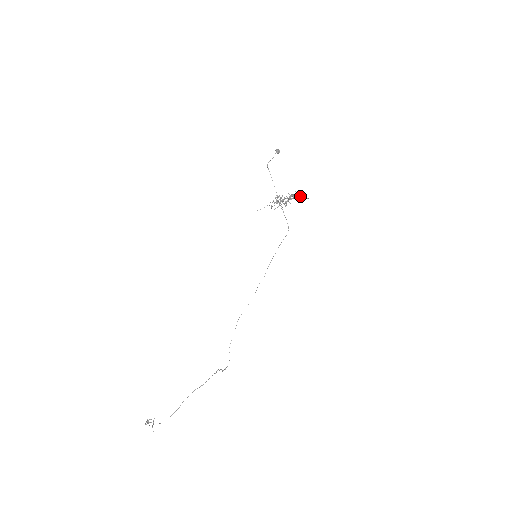
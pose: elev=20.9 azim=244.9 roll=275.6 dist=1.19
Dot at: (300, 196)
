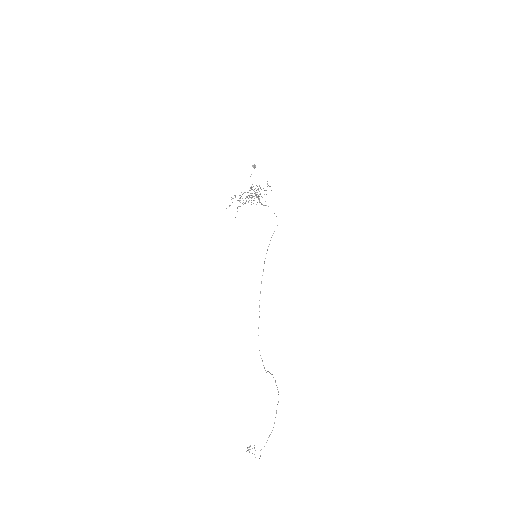
Dot at: occluded
